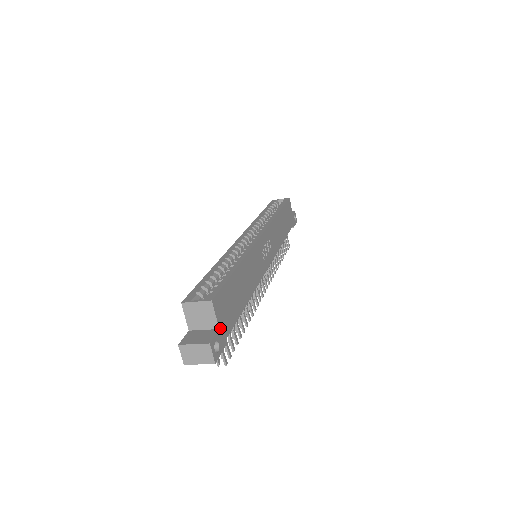
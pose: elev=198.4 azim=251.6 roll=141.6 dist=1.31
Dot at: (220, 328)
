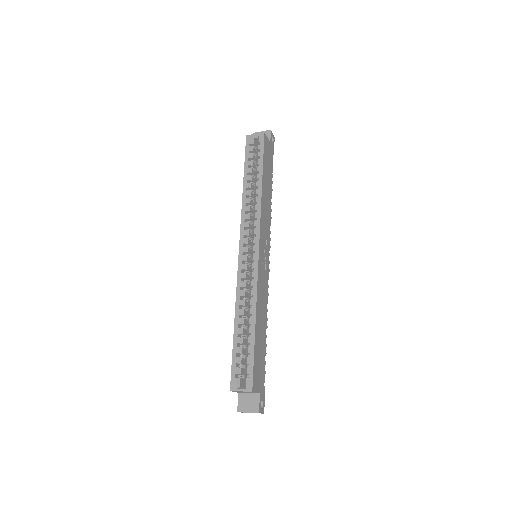
Dot at: (260, 391)
